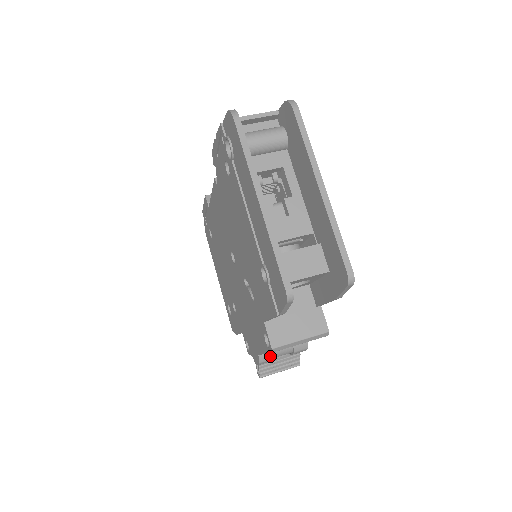
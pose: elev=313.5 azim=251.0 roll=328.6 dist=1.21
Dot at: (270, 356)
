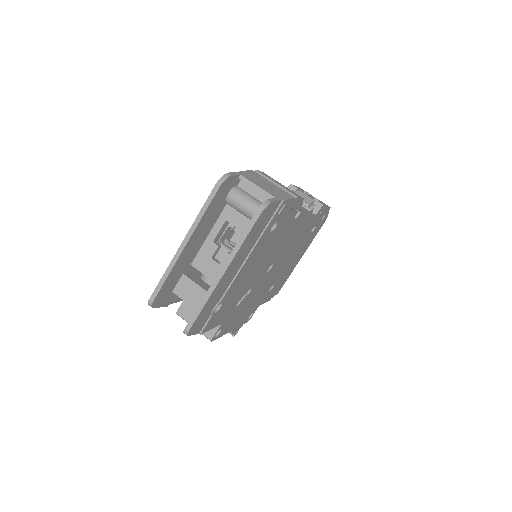
Dot at: occluded
